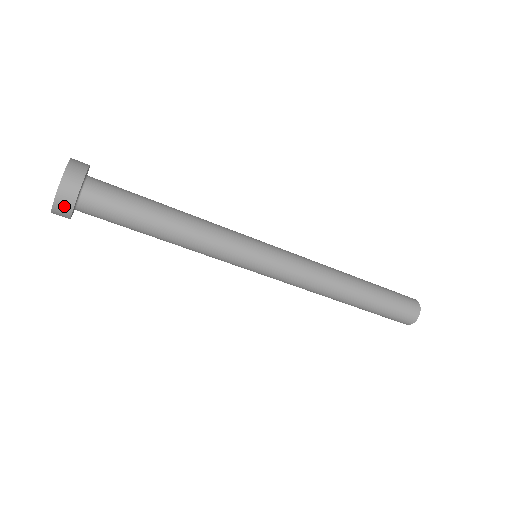
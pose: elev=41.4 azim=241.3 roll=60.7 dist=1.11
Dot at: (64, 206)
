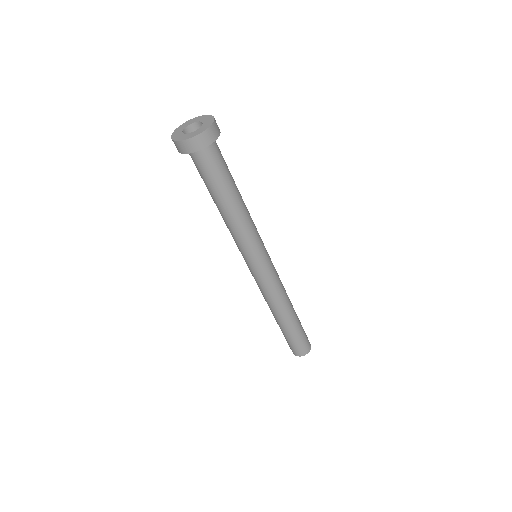
Dot at: (179, 147)
